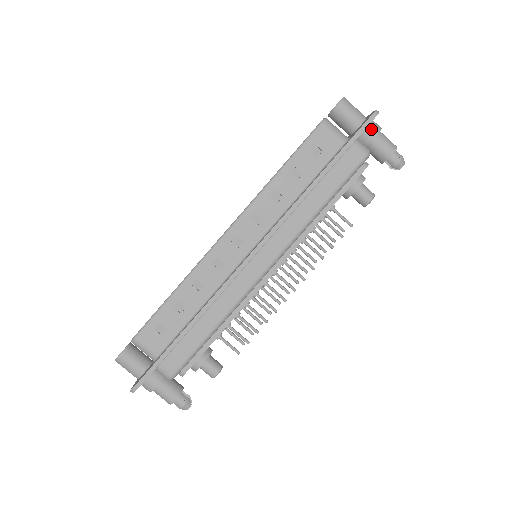
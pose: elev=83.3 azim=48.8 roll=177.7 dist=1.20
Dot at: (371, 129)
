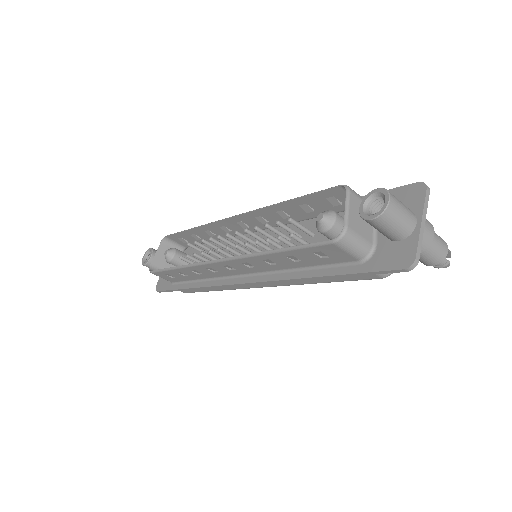
Dot at: occluded
